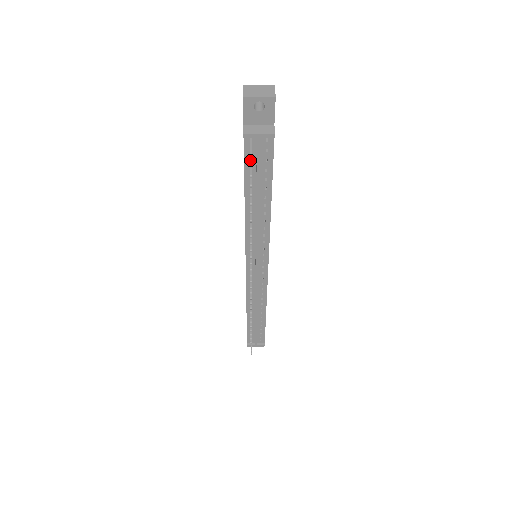
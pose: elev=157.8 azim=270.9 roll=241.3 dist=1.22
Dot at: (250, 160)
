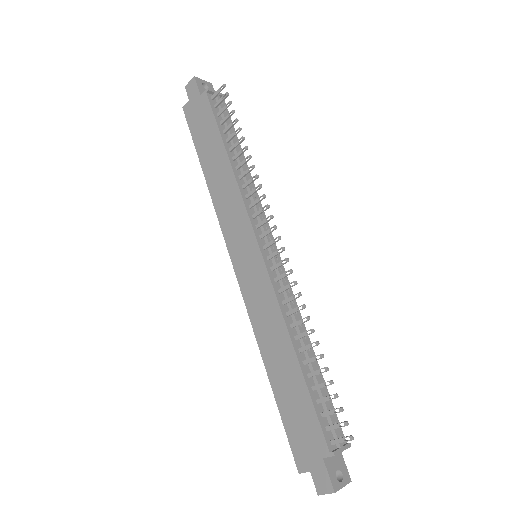
Dot at: (223, 96)
